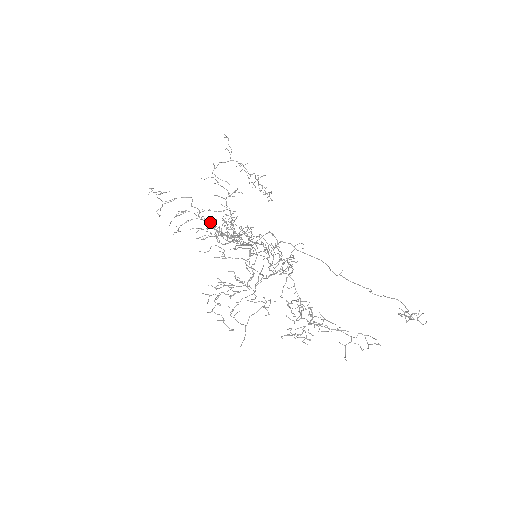
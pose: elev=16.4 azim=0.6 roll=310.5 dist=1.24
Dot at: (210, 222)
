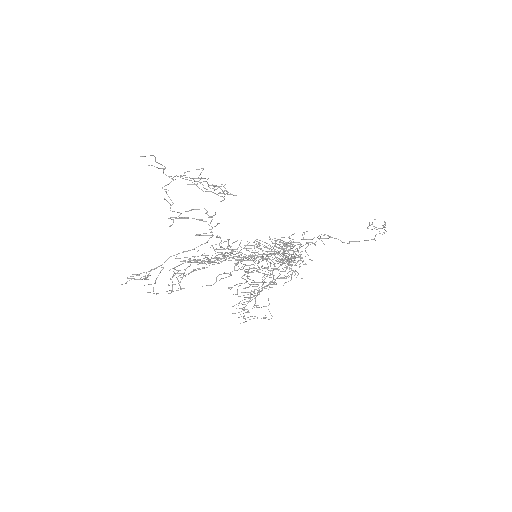
Dot at: (207, 261)
